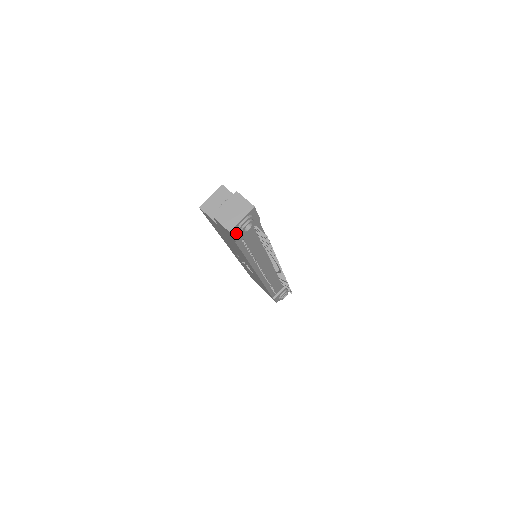
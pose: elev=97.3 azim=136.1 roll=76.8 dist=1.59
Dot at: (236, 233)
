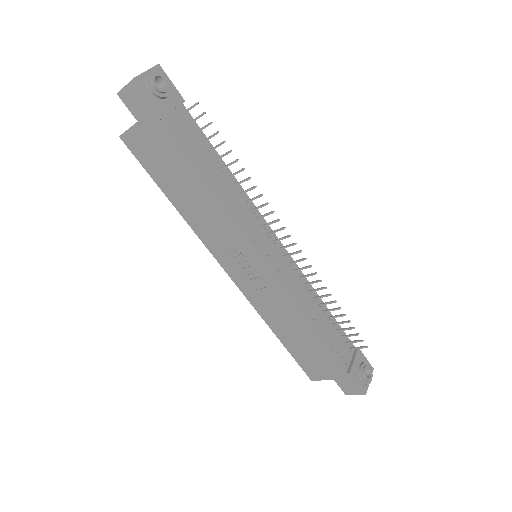
Dot at: (149, 93)
